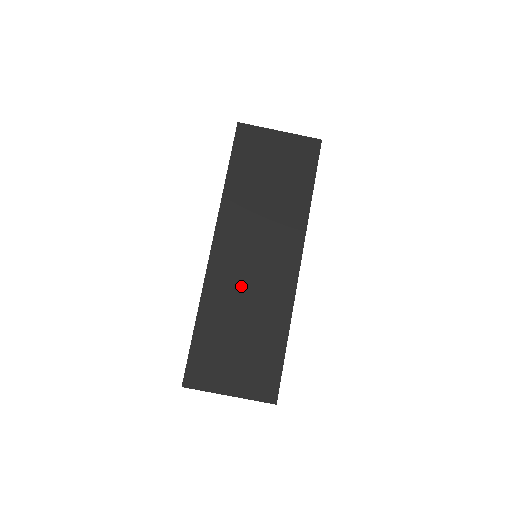
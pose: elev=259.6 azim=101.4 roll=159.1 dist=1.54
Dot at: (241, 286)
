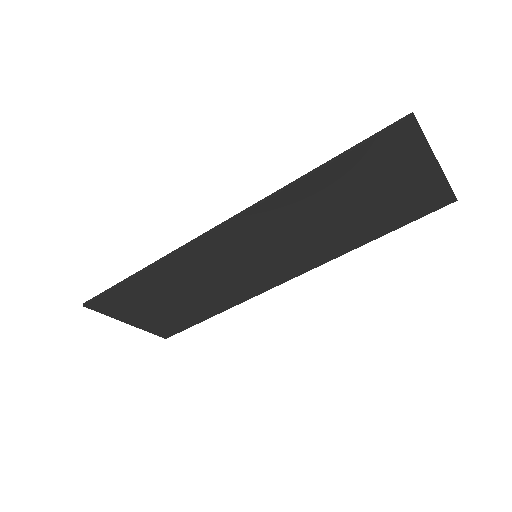
Dot at: (214, 271)
